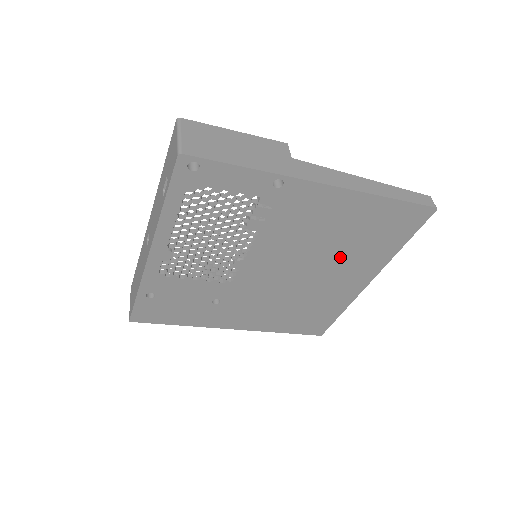
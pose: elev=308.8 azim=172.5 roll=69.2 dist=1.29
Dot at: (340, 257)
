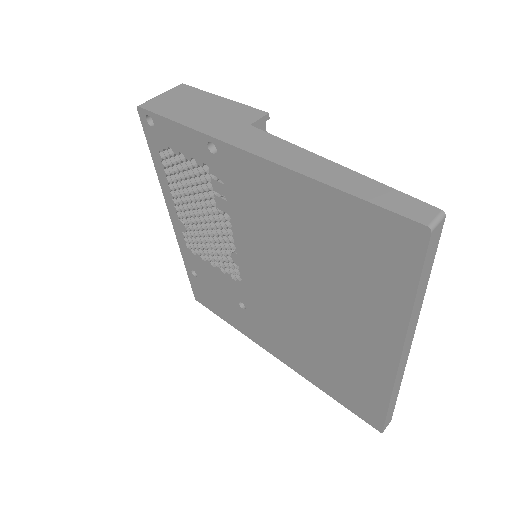
Dot at: (331, 287)
